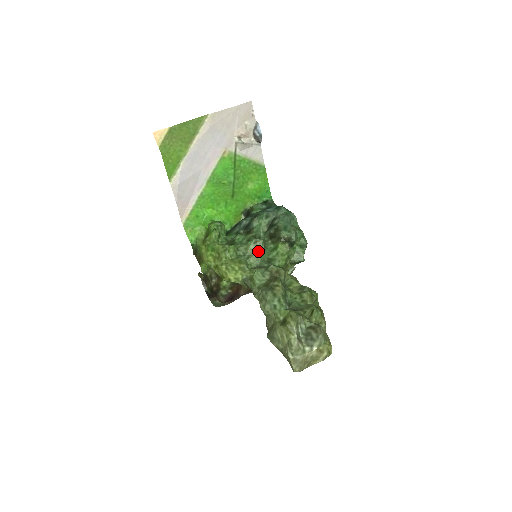
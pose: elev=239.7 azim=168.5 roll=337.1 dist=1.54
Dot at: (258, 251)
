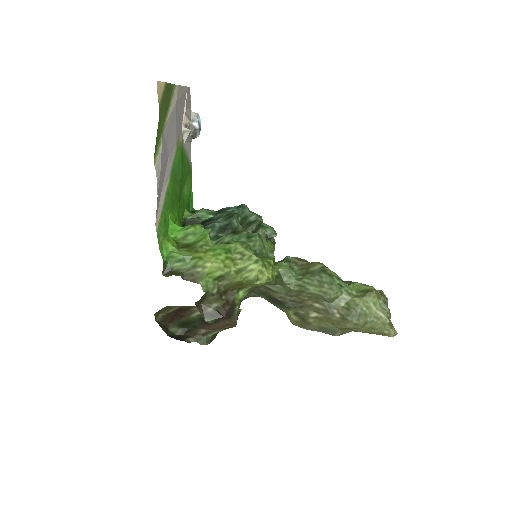
Dot at: (265, 246)
